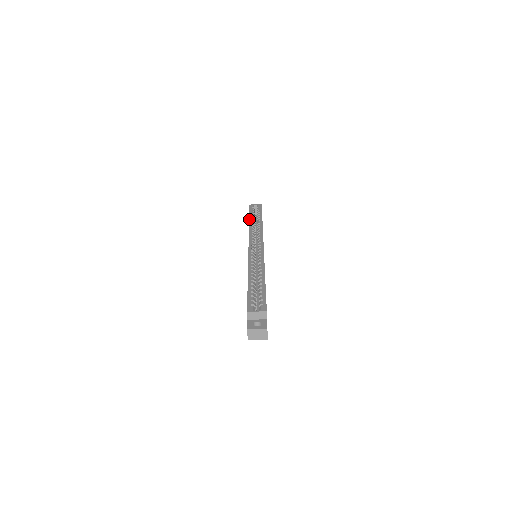
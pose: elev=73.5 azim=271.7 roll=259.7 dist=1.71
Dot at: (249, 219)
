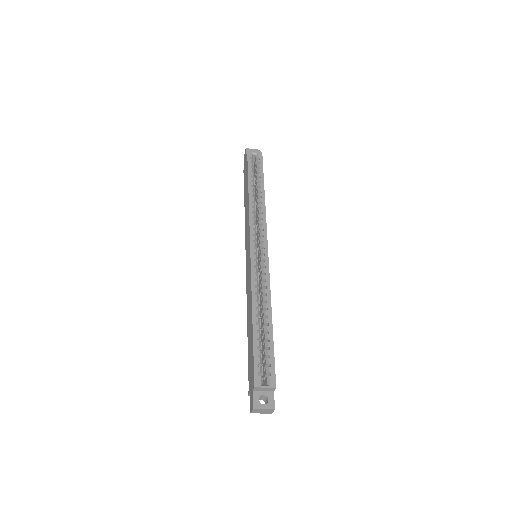
Dot at: (248, 186)
